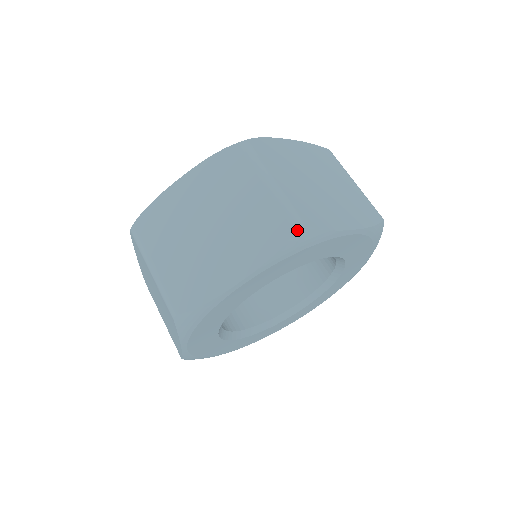
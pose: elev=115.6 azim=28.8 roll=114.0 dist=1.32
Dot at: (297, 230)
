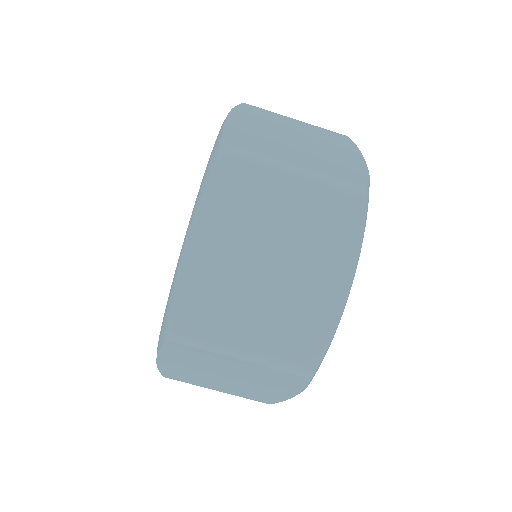
Dot at: (310, 377)
